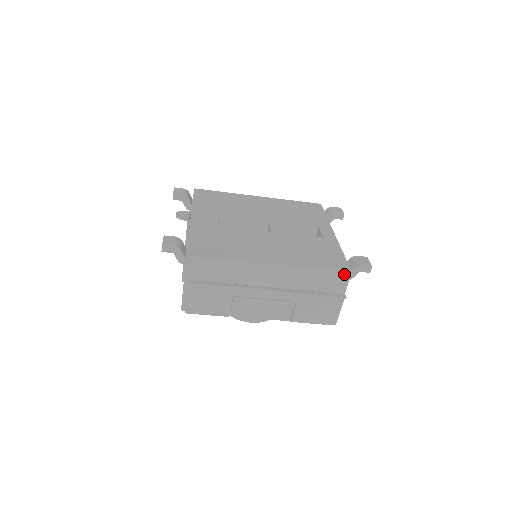
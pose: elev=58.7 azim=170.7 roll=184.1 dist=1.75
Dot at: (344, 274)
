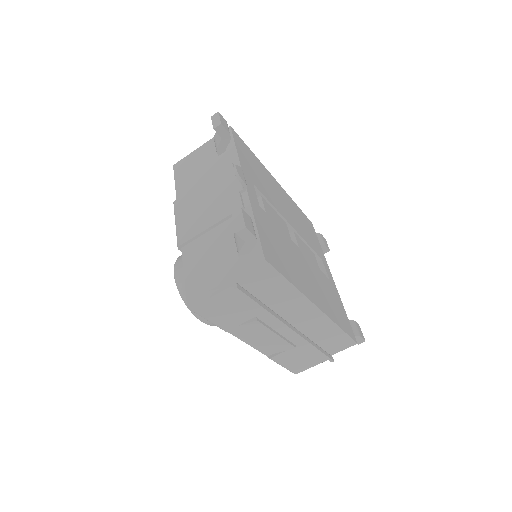
Dot at: (351, 342)
